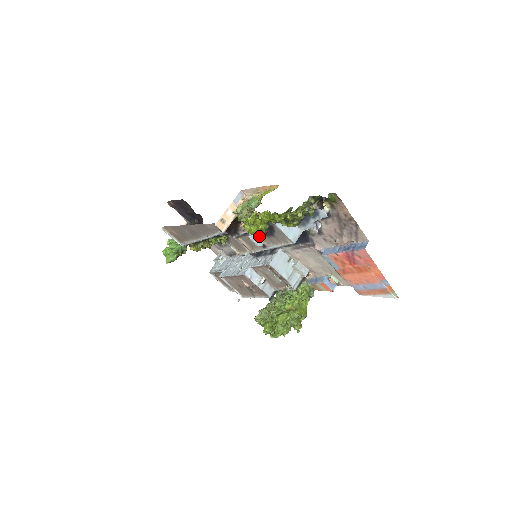
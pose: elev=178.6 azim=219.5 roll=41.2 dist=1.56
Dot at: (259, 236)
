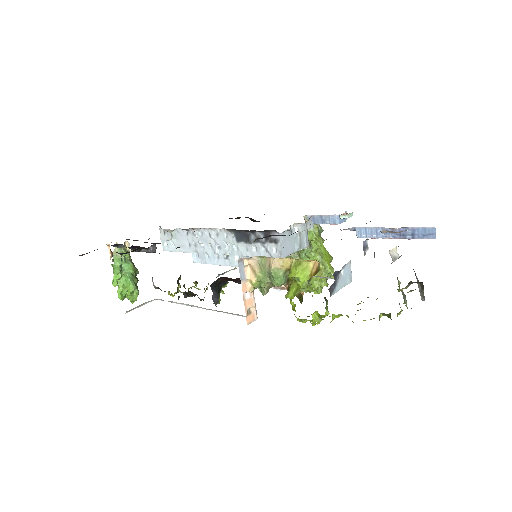
Dot at: occluded
